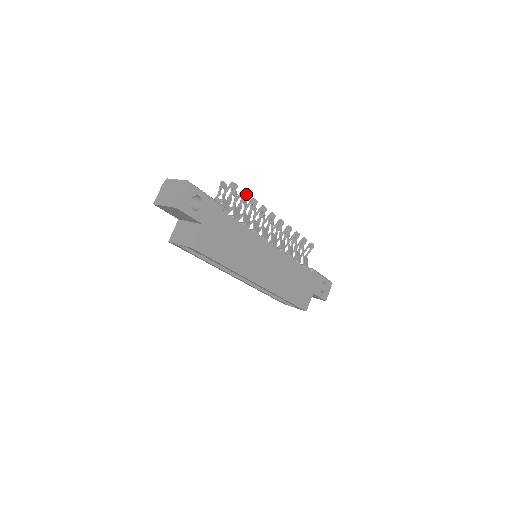
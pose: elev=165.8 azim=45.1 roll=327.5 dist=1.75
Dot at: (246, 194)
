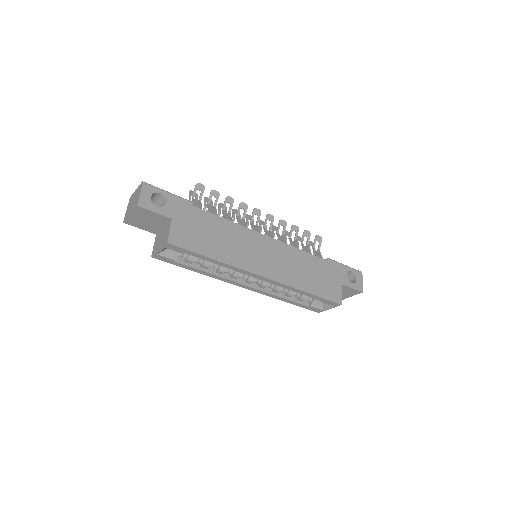
Dot at: (217, 193)
